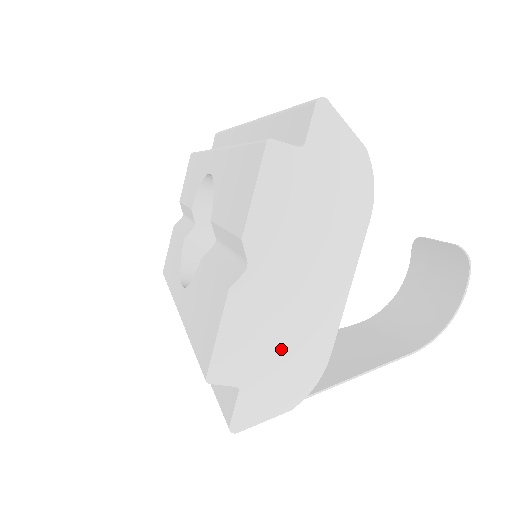
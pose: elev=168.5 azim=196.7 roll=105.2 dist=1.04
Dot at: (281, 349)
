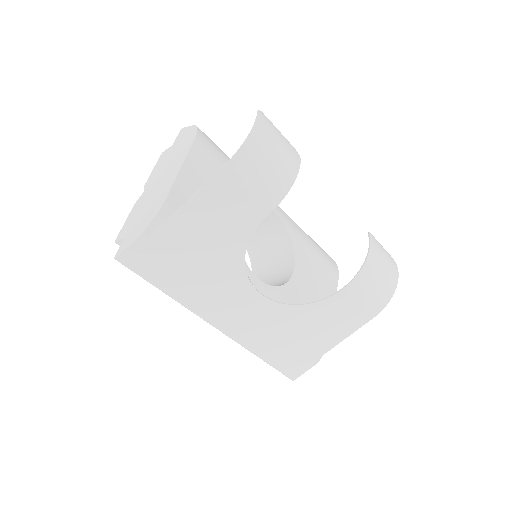
Dot at: (146, 210)
